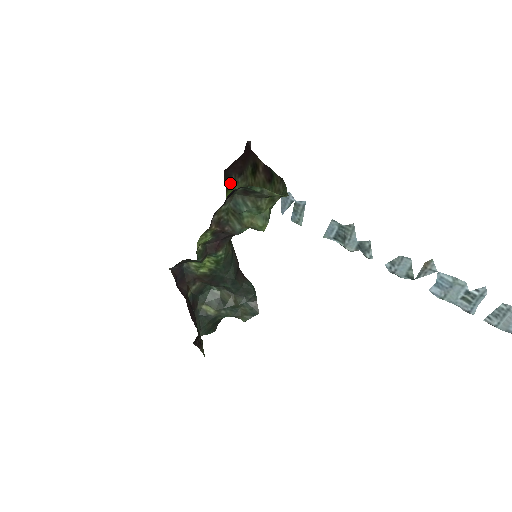
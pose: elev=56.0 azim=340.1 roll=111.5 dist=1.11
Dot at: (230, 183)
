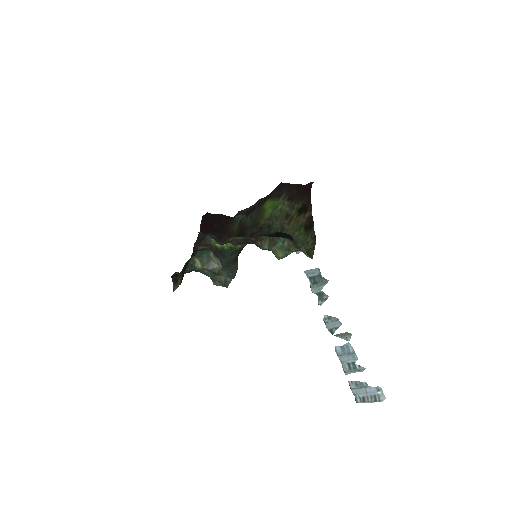
Dot at: (278, 197)
